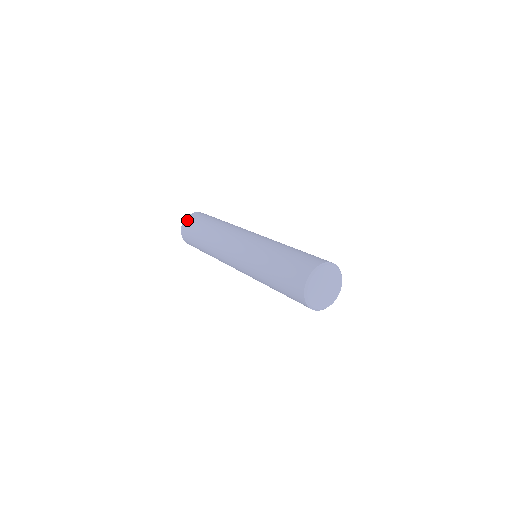
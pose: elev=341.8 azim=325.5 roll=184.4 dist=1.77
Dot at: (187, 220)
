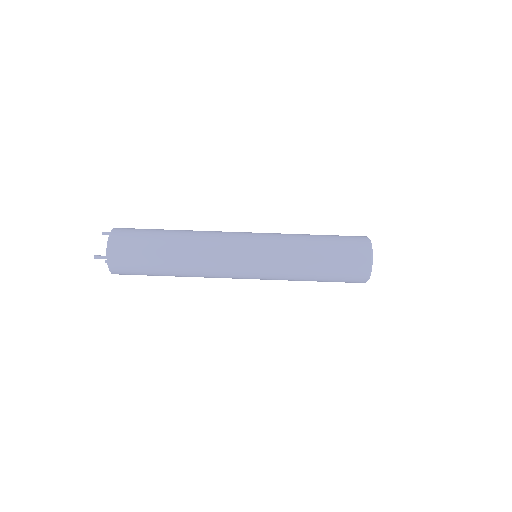
Dot at: occluded
